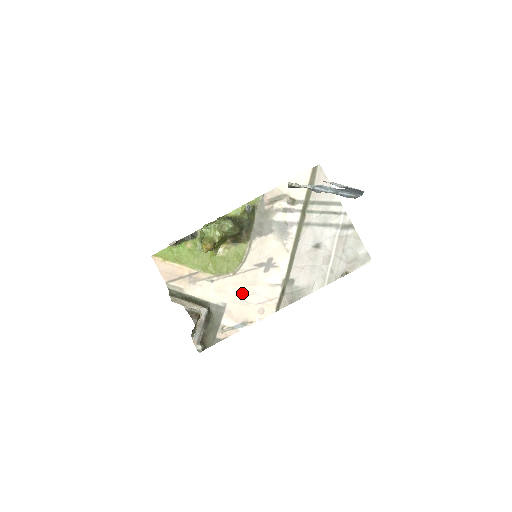
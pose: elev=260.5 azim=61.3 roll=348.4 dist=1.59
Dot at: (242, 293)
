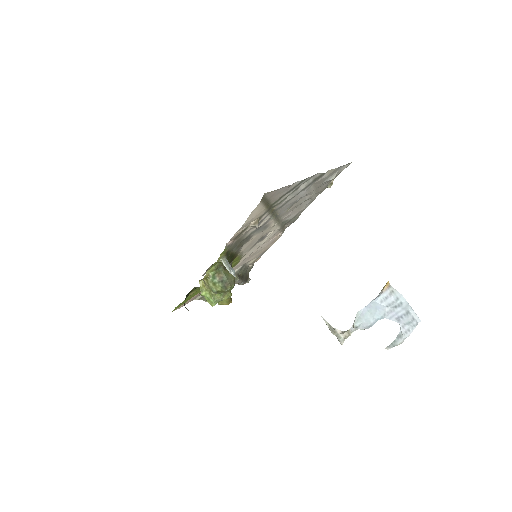
Dot at: occluded
